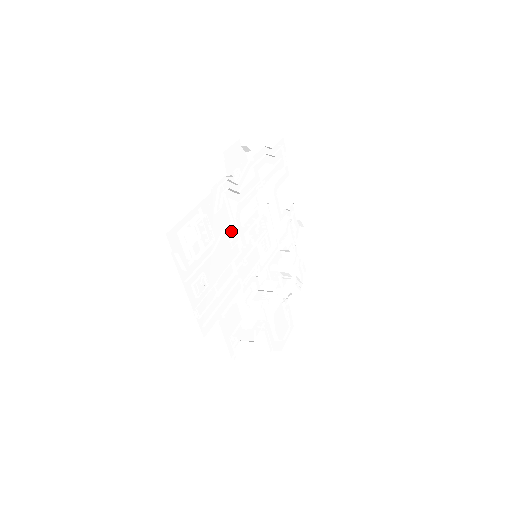
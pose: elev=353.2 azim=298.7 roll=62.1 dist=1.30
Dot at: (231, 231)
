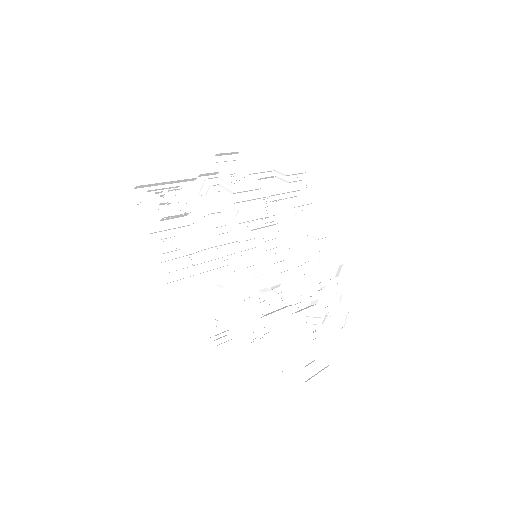
Dot at: (220, 220)
